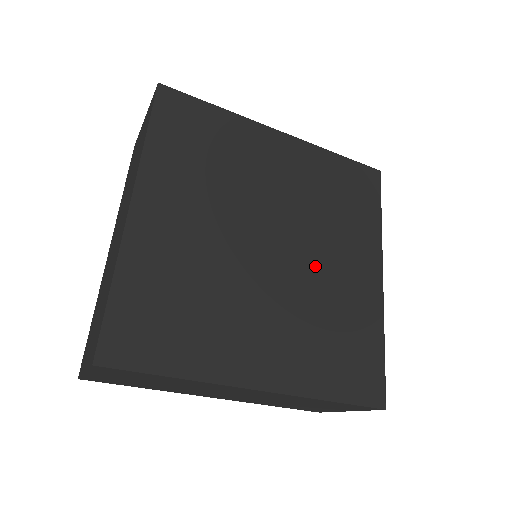
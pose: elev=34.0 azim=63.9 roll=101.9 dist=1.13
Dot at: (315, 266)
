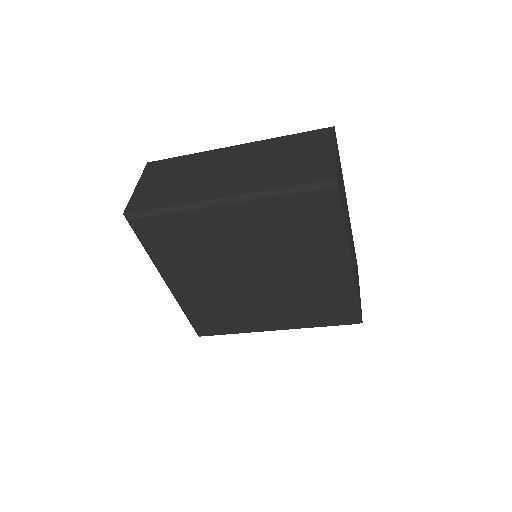
Dot at: (288, 279)
